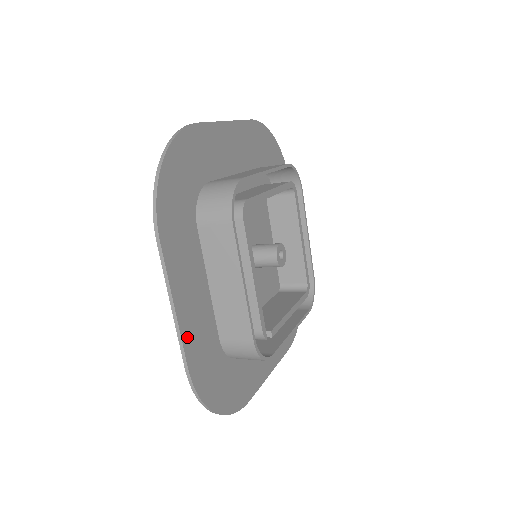
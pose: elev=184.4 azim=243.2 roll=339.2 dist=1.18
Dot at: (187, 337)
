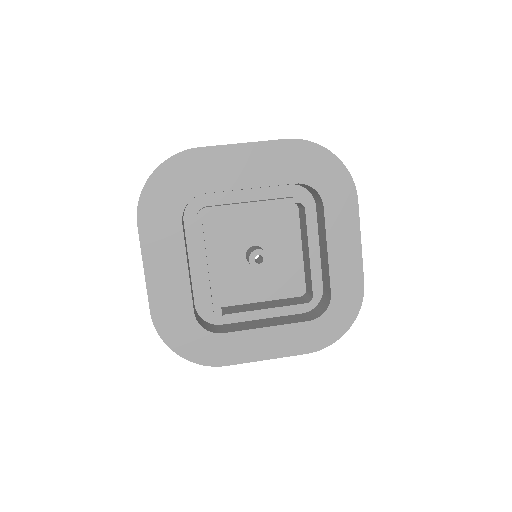
Dot at: (153, 292)
